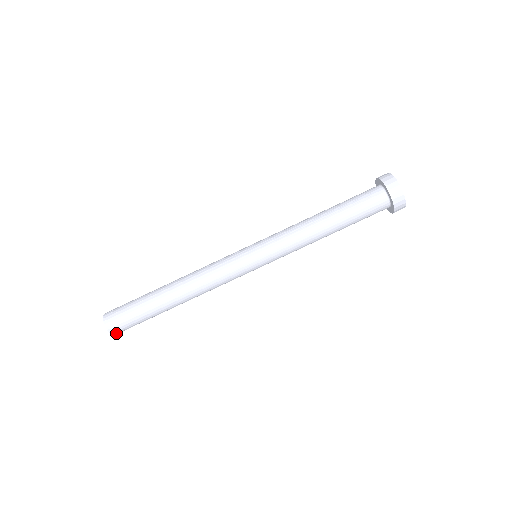
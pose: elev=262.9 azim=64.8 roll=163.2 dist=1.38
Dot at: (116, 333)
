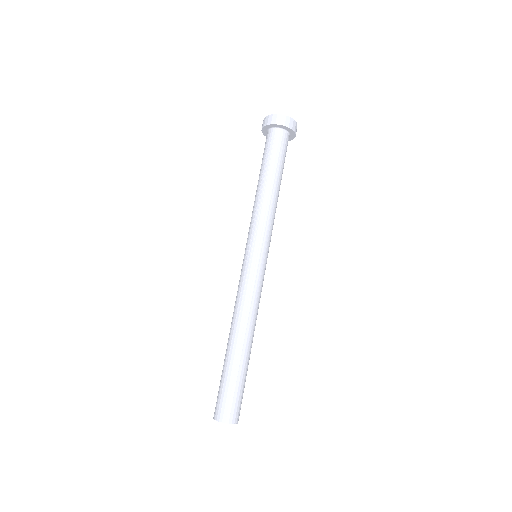
Dot at: occluded
